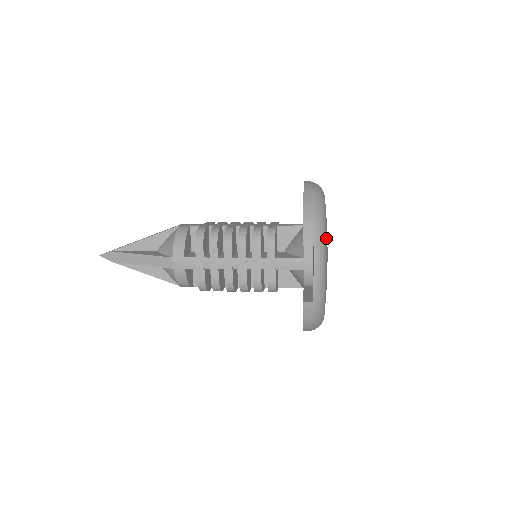
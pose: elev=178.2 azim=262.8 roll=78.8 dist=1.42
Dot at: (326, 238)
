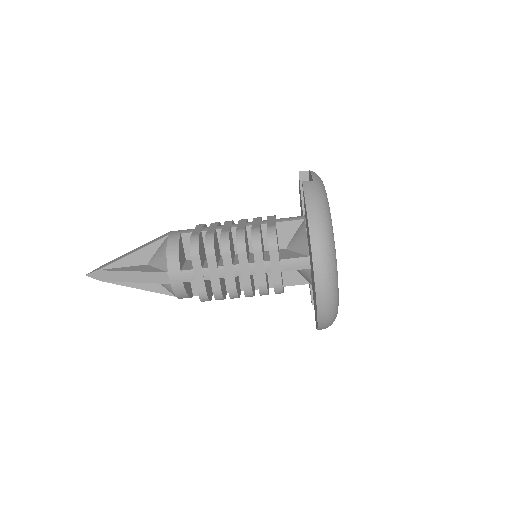
Dot at: occluded
